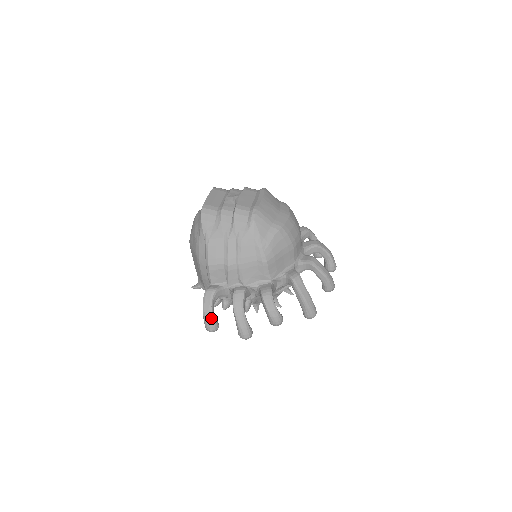
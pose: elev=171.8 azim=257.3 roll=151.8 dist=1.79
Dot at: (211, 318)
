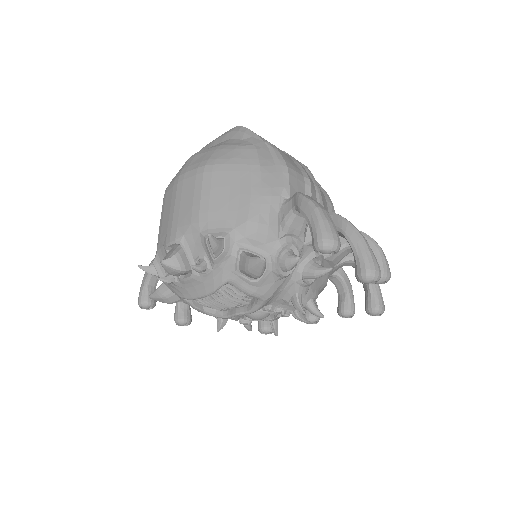
Dot at: occluded
